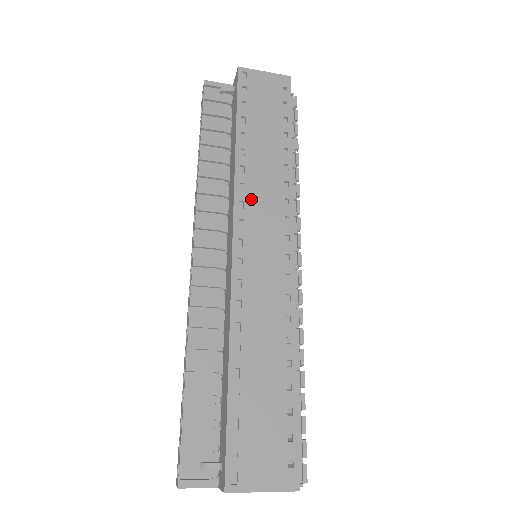
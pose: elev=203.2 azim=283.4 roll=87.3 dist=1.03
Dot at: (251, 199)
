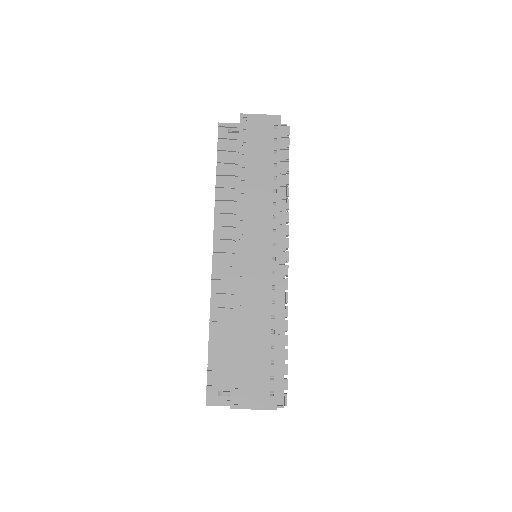
Dot at: (249, 218)
